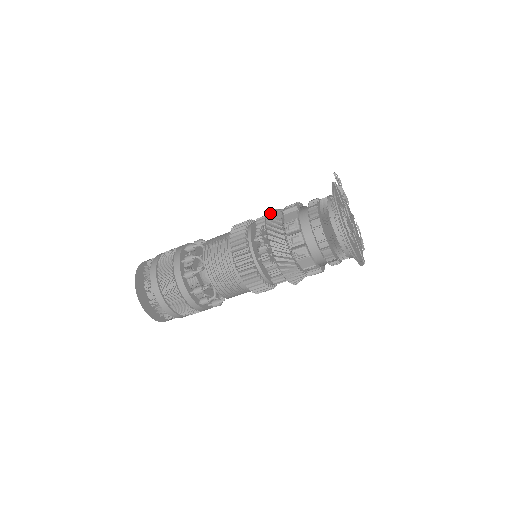
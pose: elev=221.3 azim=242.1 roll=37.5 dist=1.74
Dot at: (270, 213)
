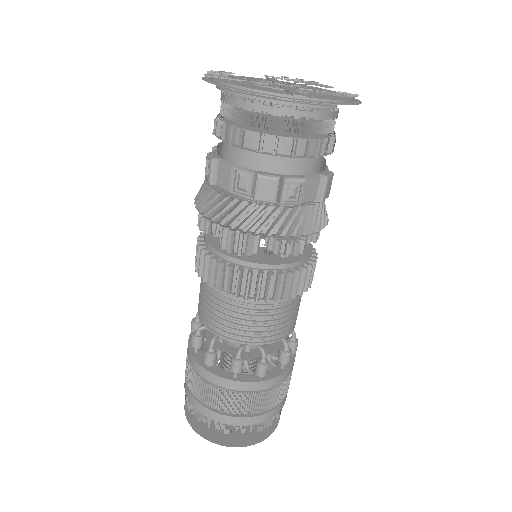
Dot at: occluded
